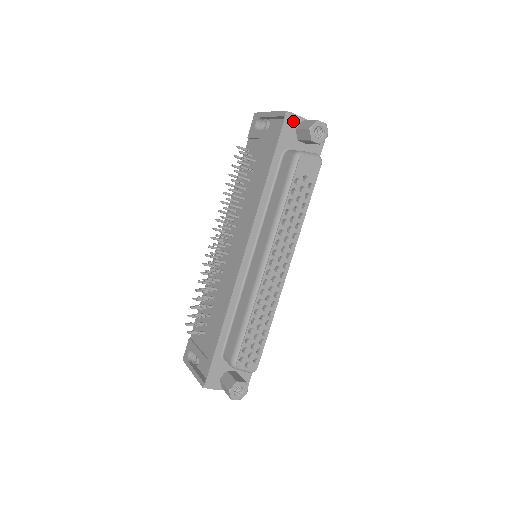
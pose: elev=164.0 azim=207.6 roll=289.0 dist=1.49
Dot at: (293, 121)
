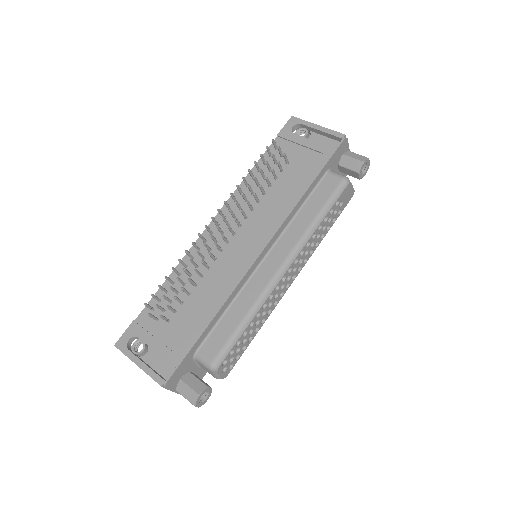
Dot at: (344, 147)
